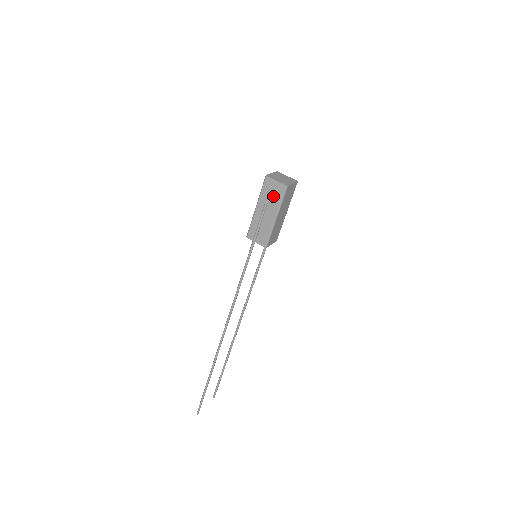
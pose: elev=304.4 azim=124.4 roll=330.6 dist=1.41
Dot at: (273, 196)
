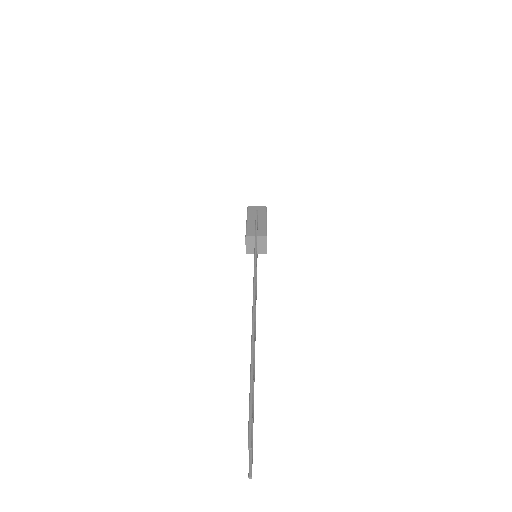
Dot at: (259, 212)
